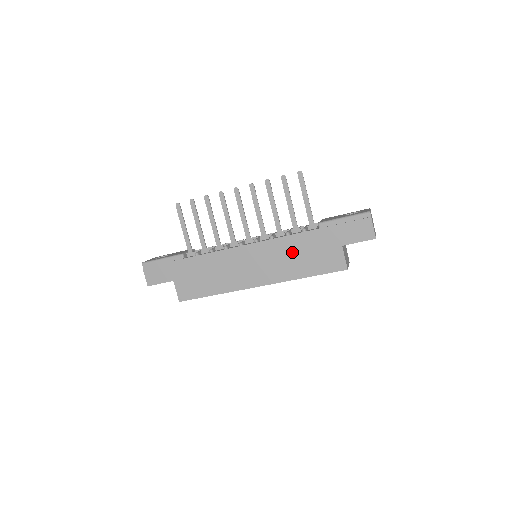
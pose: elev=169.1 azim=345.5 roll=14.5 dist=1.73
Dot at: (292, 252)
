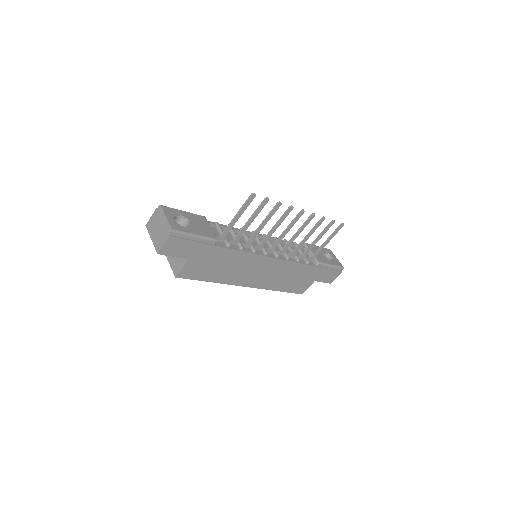
Dot at: (290, 274)
